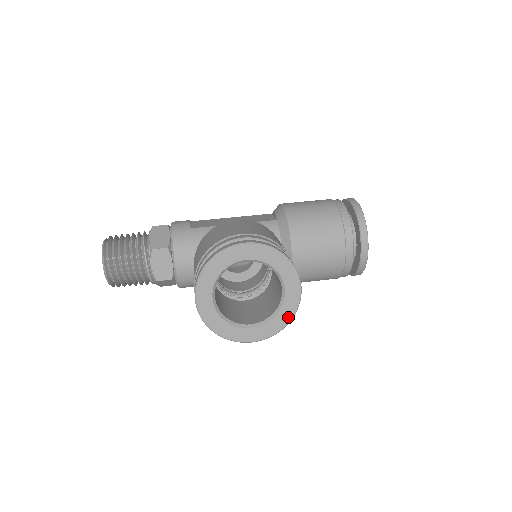
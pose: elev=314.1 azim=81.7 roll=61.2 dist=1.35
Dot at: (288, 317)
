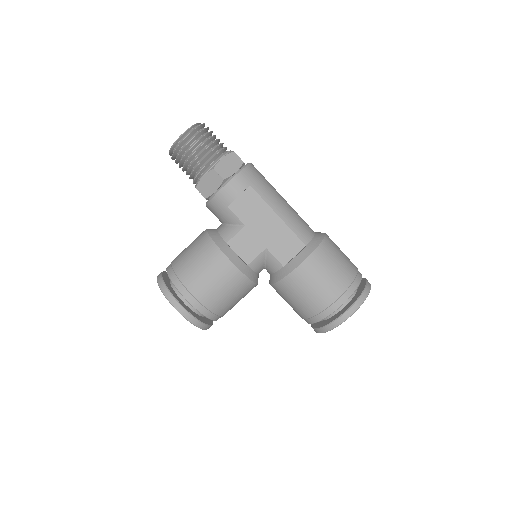
Dot at: occluded
